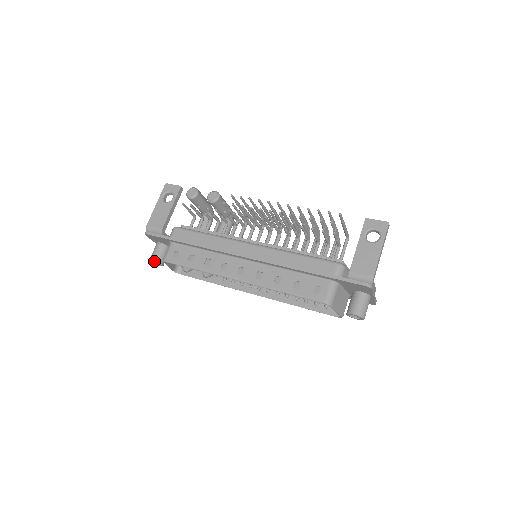
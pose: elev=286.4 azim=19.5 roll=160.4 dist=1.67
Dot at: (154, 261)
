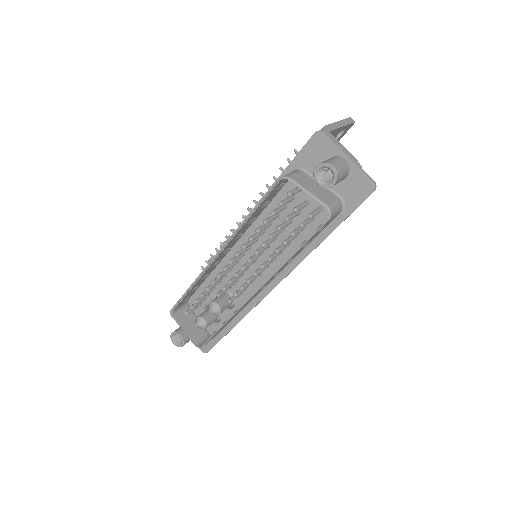
Dot at: (172, 333)
